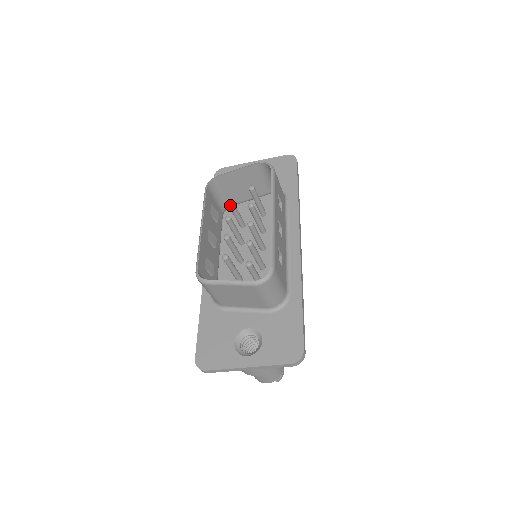
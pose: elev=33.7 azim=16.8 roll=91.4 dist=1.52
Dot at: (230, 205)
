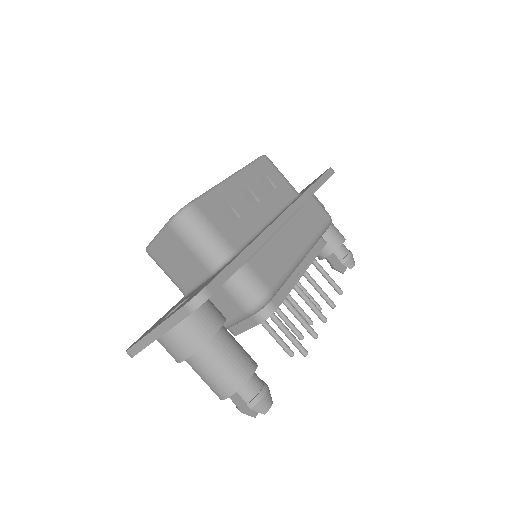
Dot at: occluded
